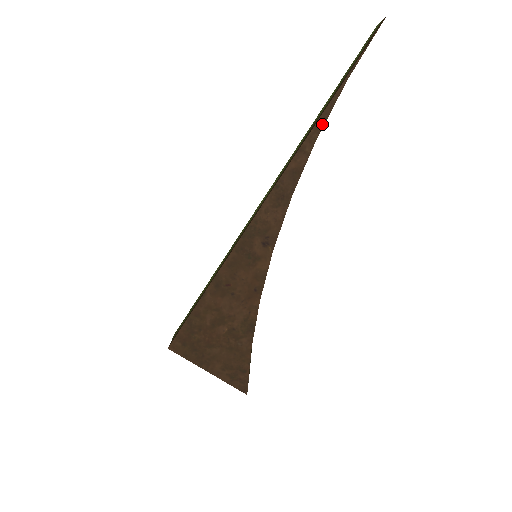
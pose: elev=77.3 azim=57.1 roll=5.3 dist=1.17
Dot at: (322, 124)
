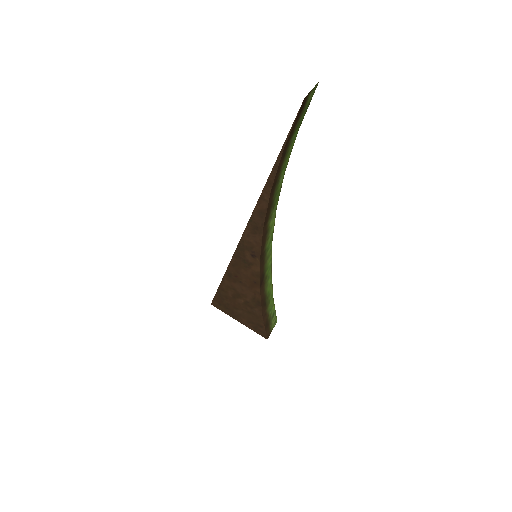
Dot at: (272, 181)
